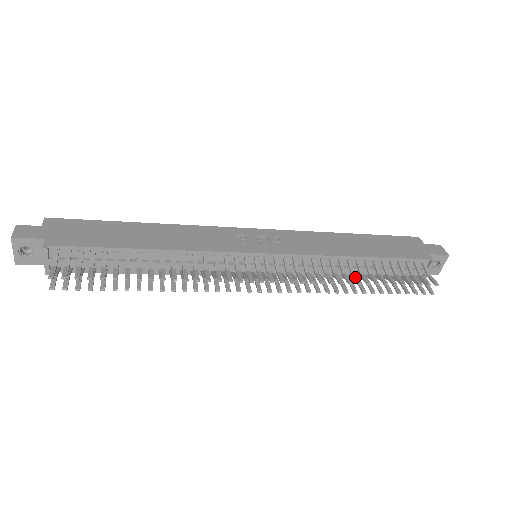
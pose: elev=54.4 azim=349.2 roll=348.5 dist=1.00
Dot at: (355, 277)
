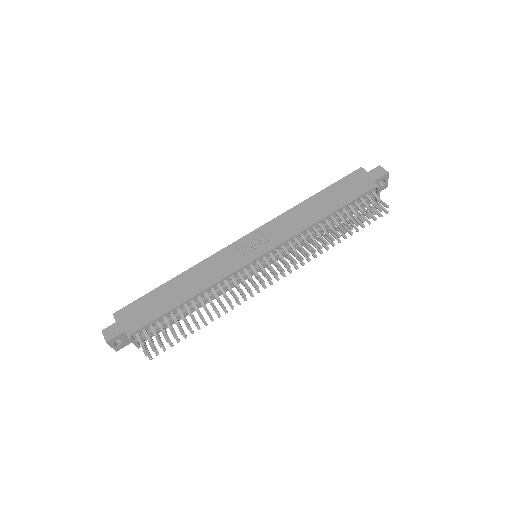
Dot at: (329, 236)
